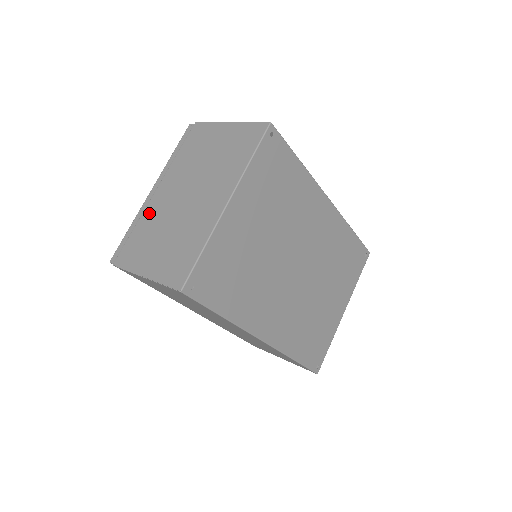
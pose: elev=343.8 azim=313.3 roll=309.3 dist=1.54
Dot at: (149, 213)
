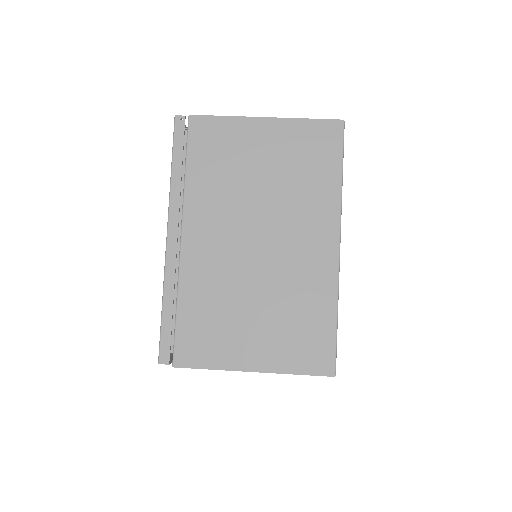
Dot at: (194, 277)
